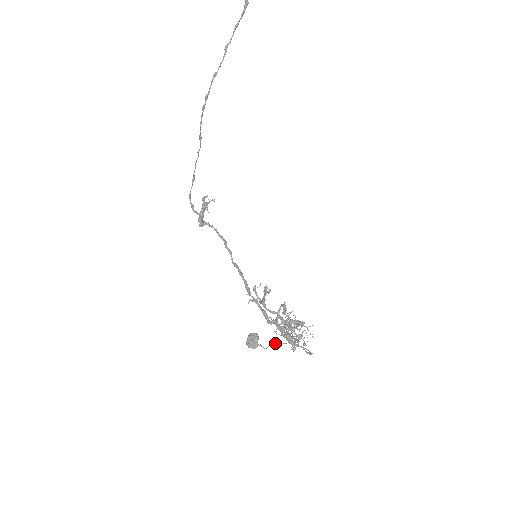
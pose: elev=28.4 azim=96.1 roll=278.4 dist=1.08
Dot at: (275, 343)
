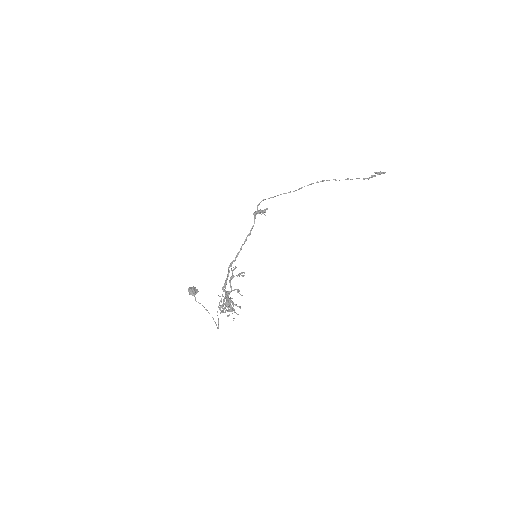
Dot at: occluded
